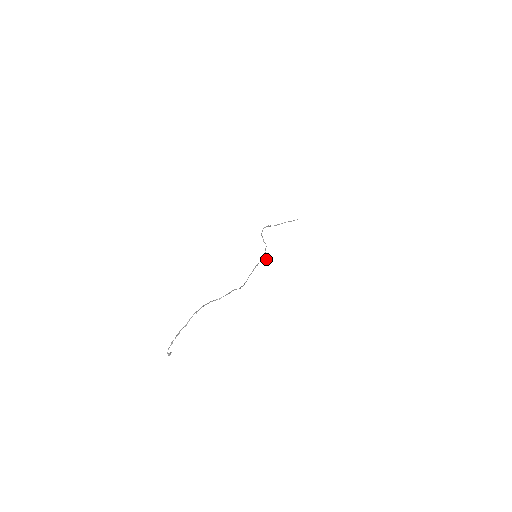
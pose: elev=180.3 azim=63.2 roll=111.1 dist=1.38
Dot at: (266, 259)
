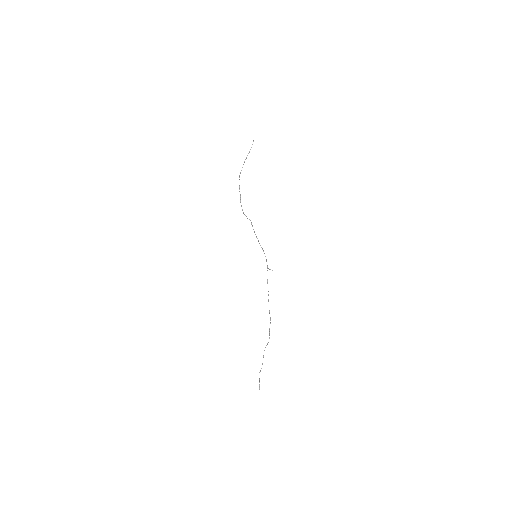
Dot at: occluded
